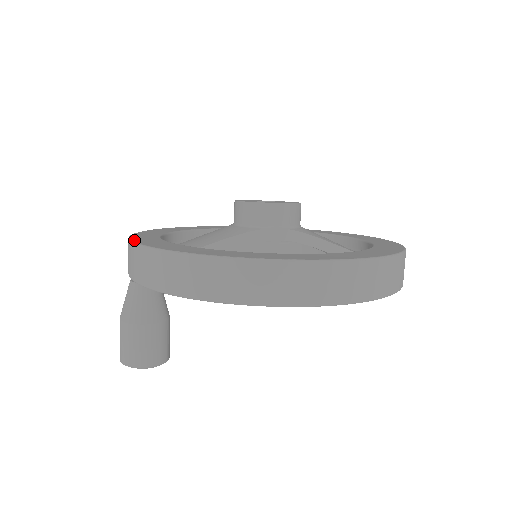
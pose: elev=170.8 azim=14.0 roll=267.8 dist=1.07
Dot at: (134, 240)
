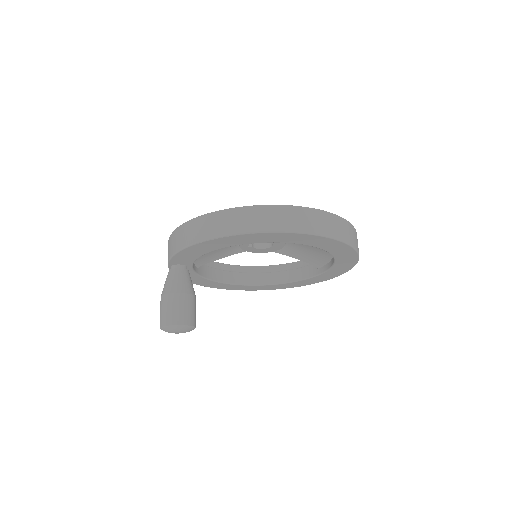
Dot at: occluded
